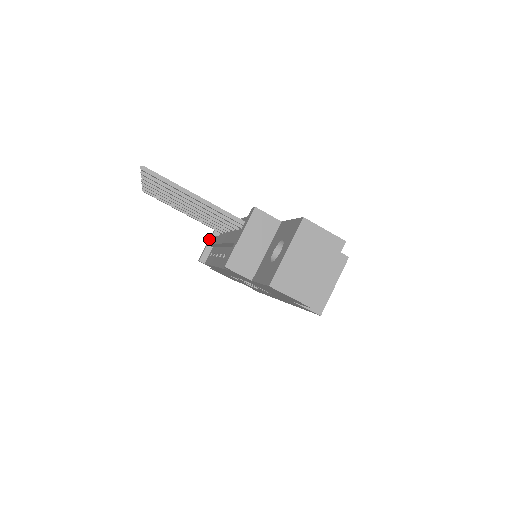
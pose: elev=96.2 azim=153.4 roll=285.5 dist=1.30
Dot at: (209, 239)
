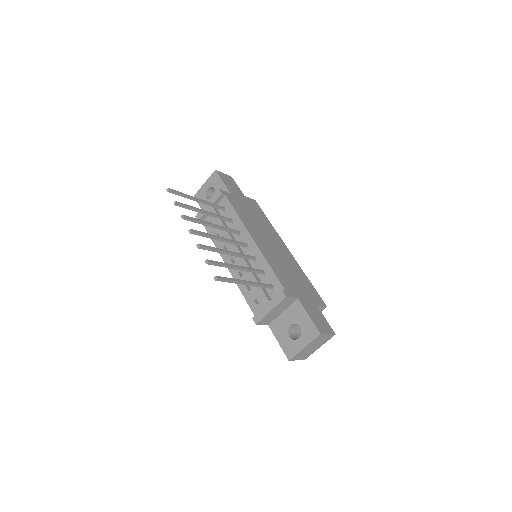
Dot at: occluded
